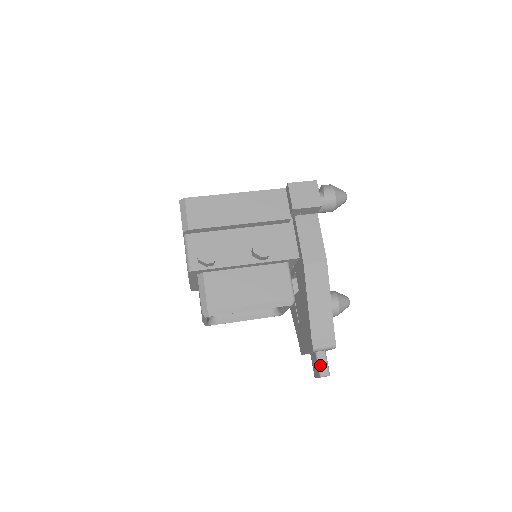
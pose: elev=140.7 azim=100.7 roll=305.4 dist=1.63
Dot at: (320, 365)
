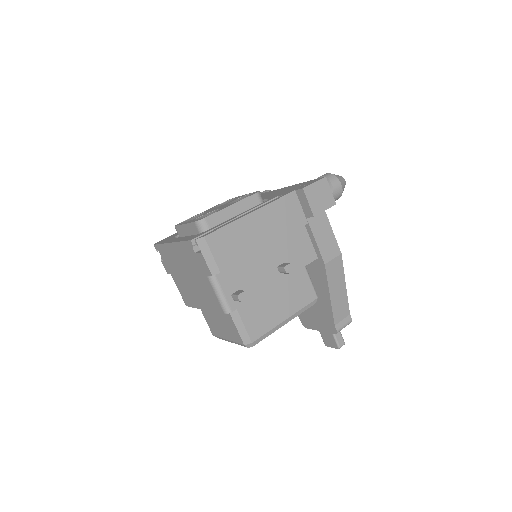
Dot at: (337, 339)
